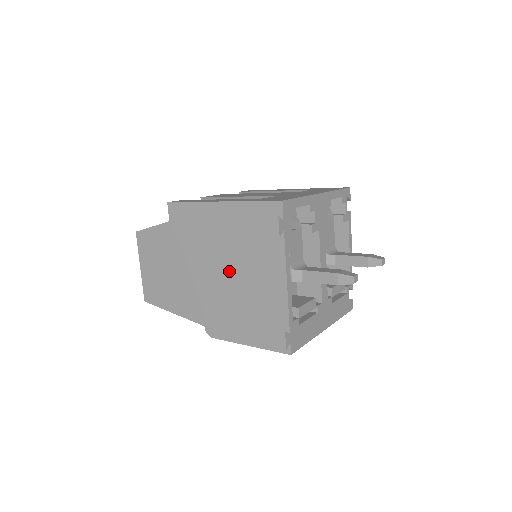
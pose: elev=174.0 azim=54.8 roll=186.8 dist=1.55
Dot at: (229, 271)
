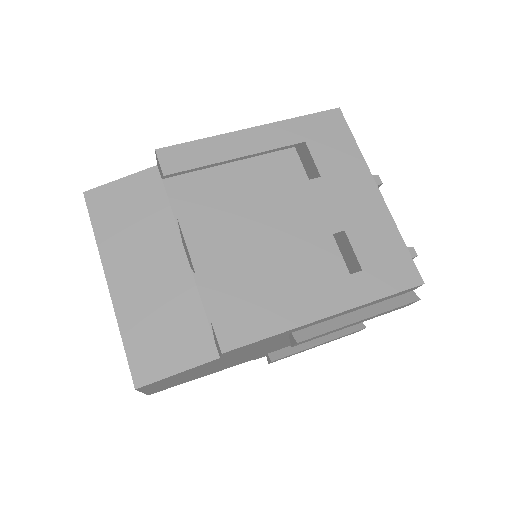
Dot at: occluded
